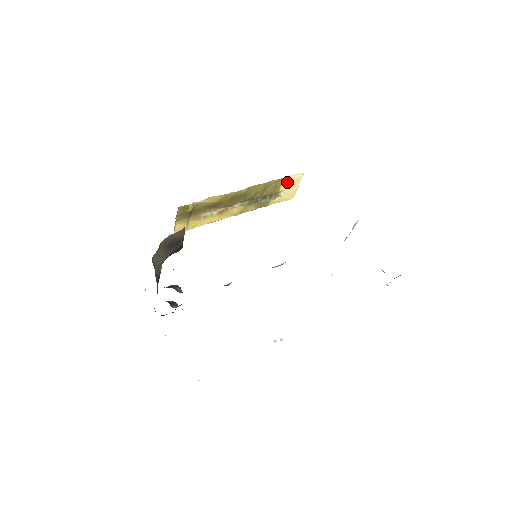
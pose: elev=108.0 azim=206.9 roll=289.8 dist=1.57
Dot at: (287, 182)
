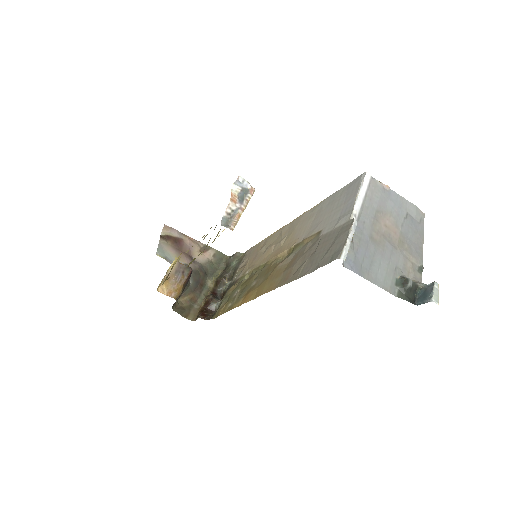
Dot at: (223, 230)
